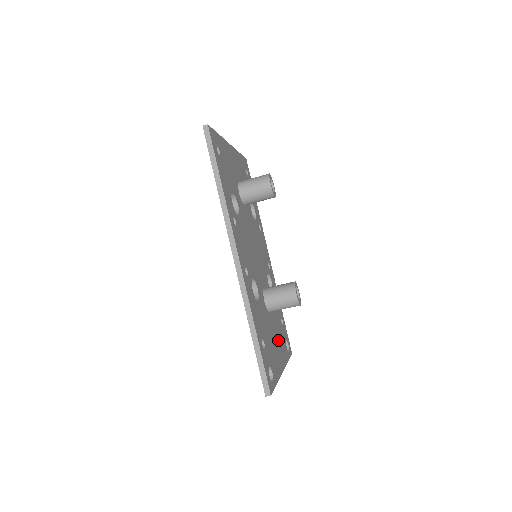
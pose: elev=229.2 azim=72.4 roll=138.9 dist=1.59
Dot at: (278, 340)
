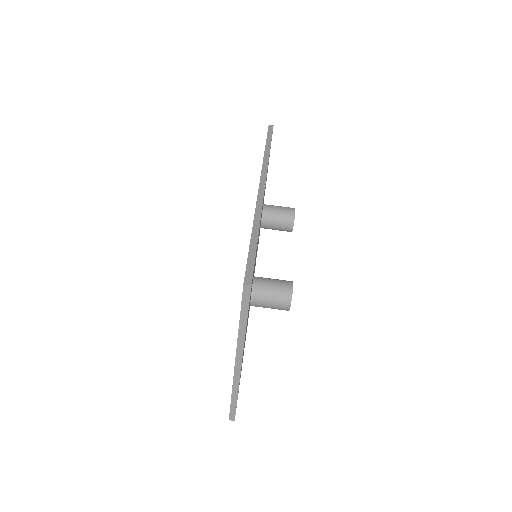
Dot at: occluded
